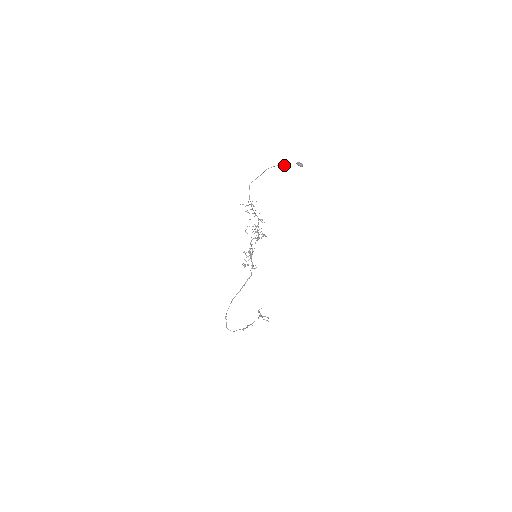
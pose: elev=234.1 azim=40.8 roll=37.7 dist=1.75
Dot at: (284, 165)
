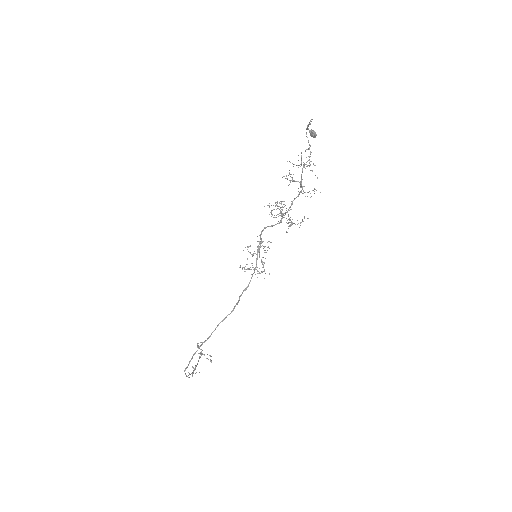
Dot at: occluded
